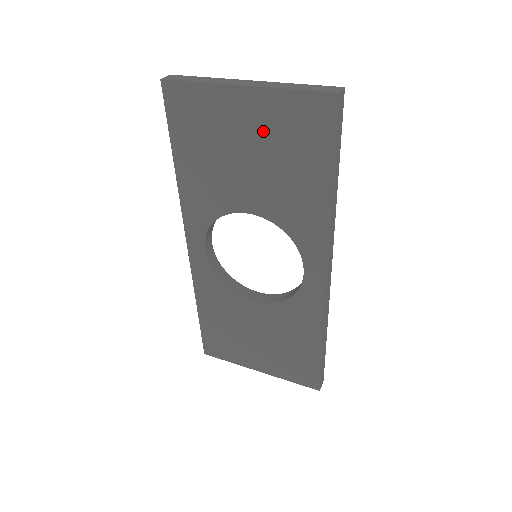
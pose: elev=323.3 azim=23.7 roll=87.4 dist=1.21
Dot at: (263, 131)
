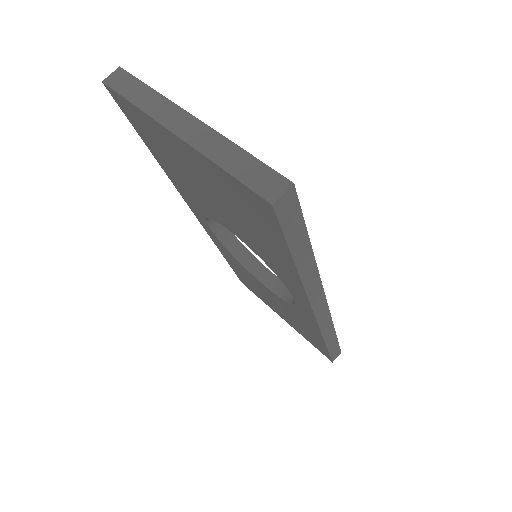
Dot at: (213, 184)
